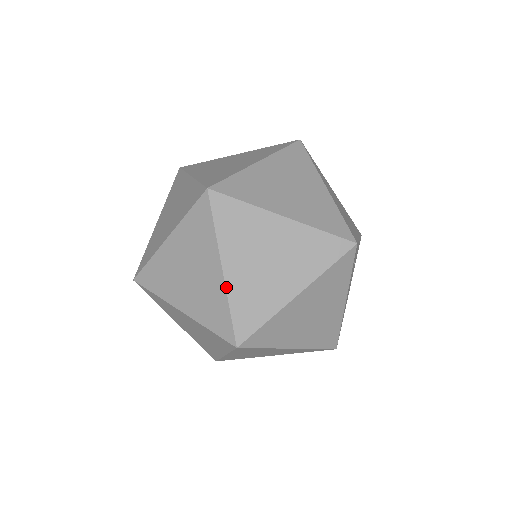
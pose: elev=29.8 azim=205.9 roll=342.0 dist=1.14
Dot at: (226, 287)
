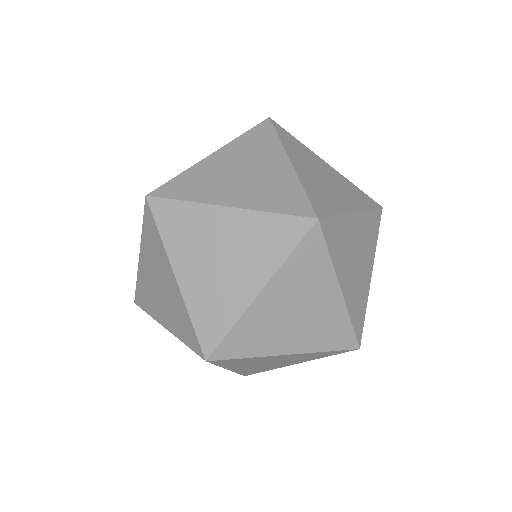
Dot at: (346, 305)
